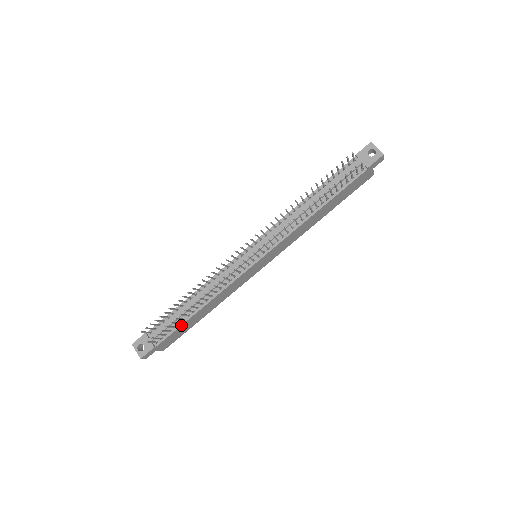
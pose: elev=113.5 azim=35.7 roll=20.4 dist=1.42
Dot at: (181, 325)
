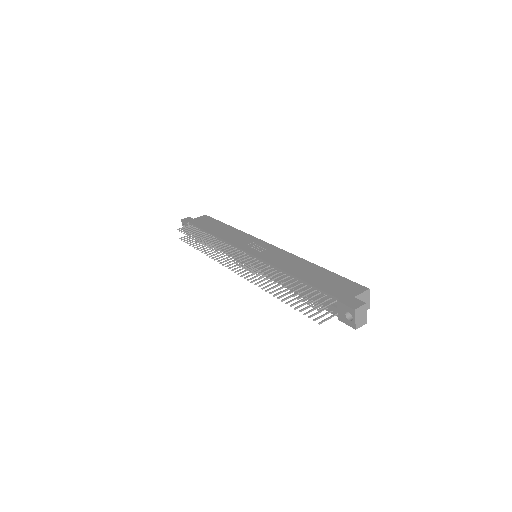
Dot at: occluded
